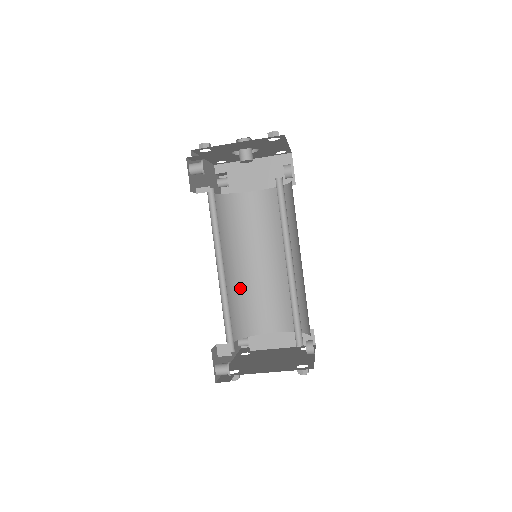
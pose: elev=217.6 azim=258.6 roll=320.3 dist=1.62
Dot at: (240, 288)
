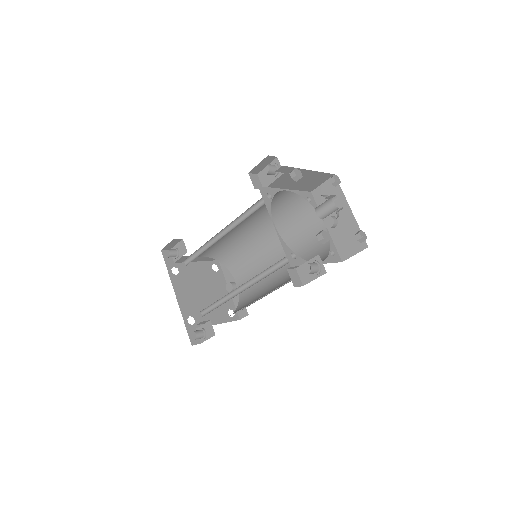
Dot at: occluded
